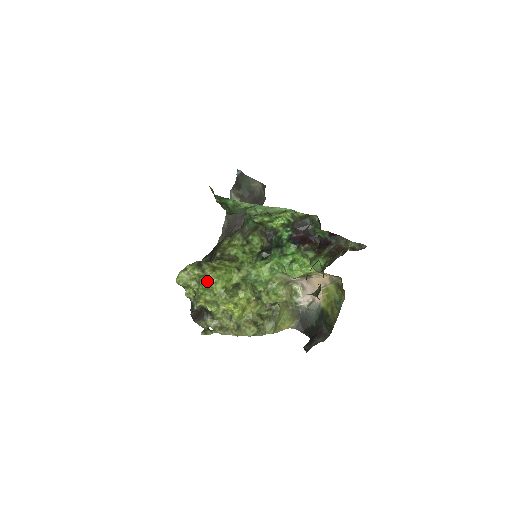
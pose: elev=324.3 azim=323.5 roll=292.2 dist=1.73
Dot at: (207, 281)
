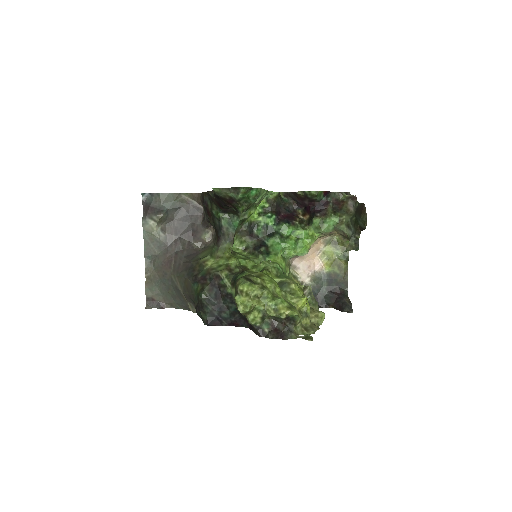
Dot at: (269, 290)
